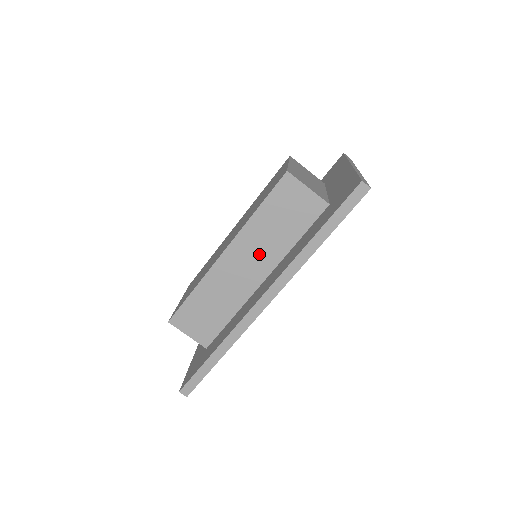
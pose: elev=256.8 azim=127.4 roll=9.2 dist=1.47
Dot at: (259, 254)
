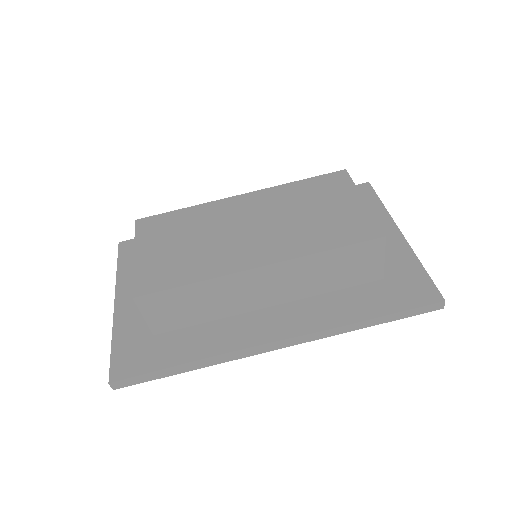
Dot at: (290, 285)
